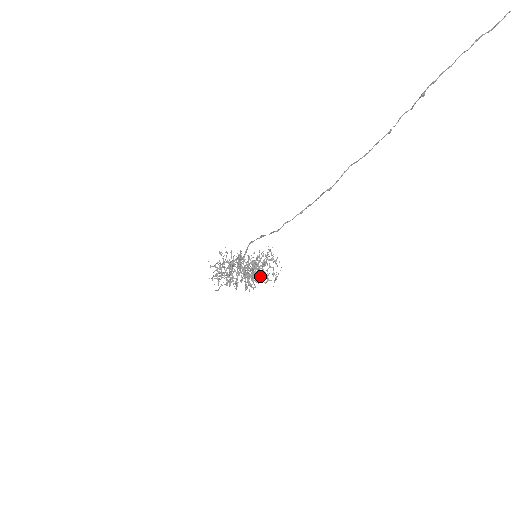
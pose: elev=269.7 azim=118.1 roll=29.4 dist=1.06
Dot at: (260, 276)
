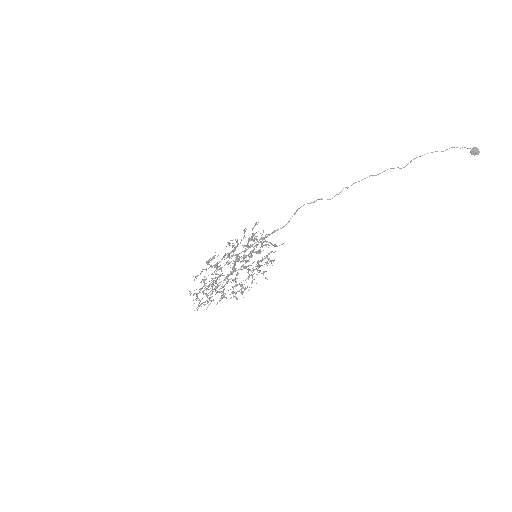
Dot at: occluded
